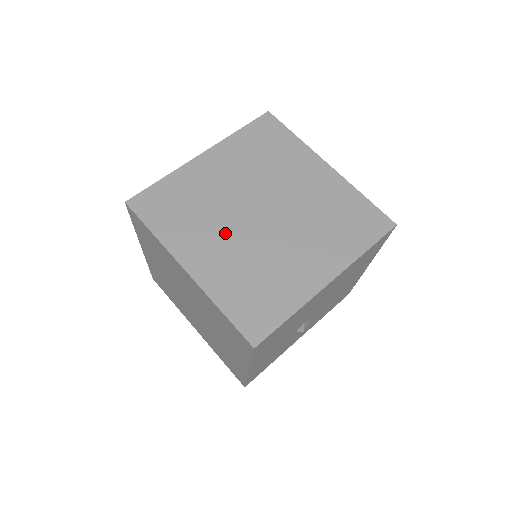
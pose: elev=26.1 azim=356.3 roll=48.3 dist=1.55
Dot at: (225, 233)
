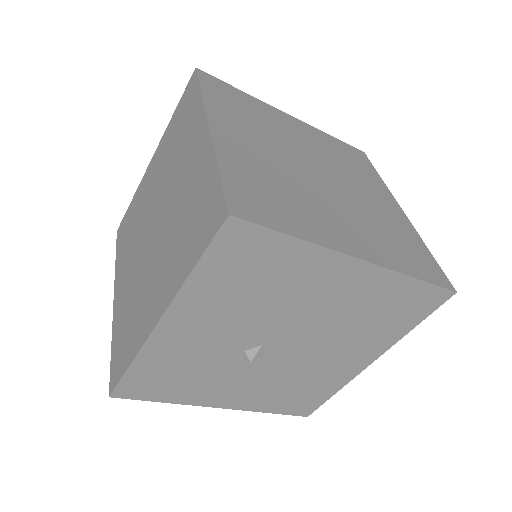
Dot at: (272, 148)
